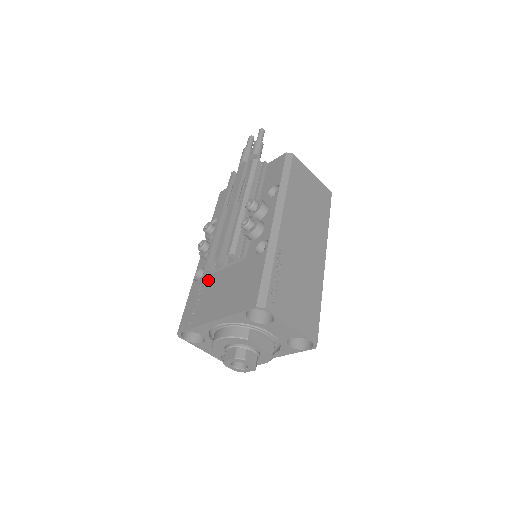
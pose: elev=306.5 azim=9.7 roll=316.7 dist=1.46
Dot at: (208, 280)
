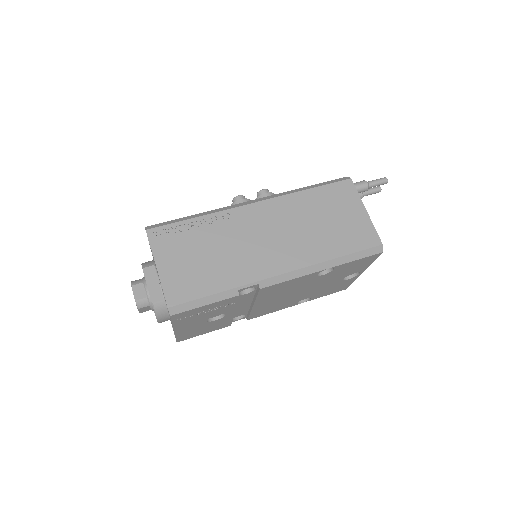
Dot at: occluded
